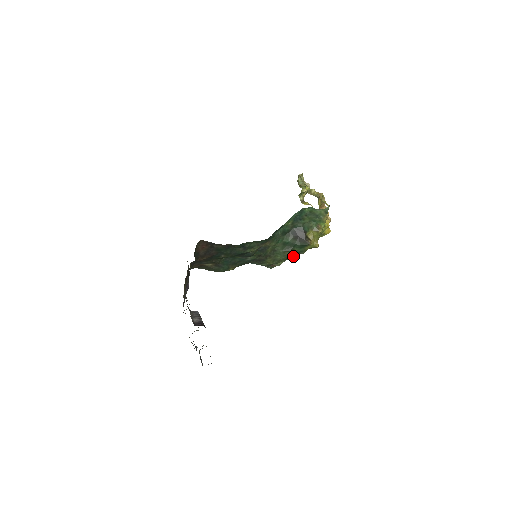
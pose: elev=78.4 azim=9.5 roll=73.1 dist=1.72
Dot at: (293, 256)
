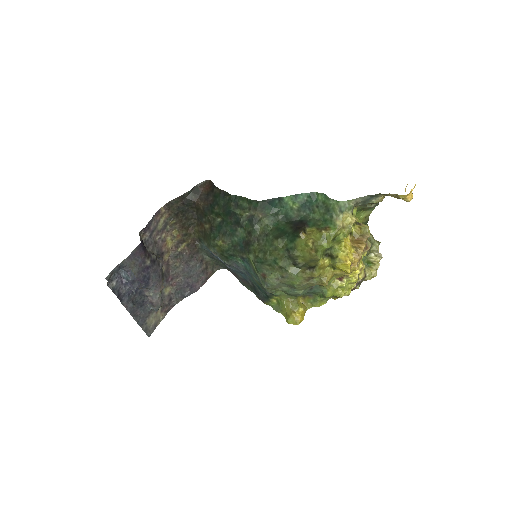
Dot at: (287, 266)
